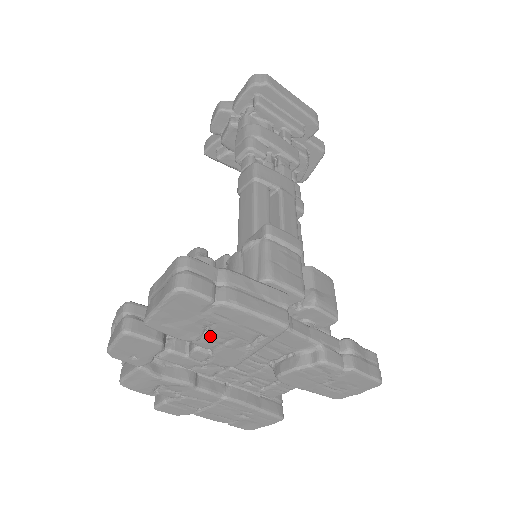
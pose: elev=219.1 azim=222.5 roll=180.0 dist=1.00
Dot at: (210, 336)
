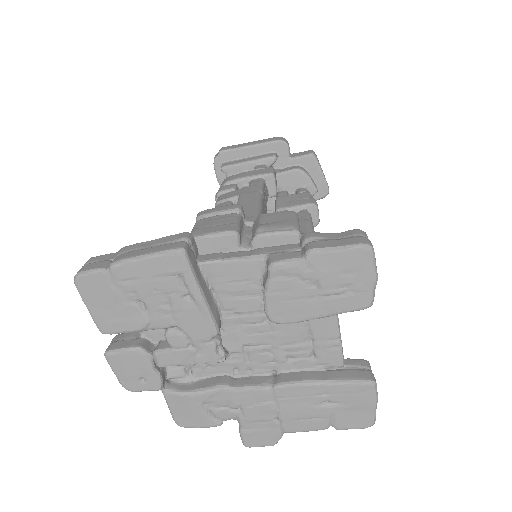
Dot at: (151, 309)
